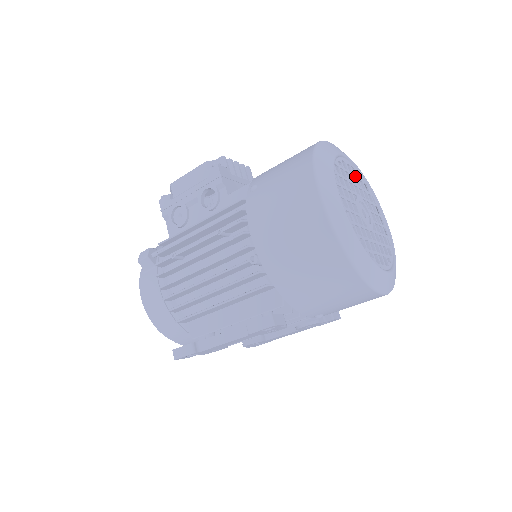
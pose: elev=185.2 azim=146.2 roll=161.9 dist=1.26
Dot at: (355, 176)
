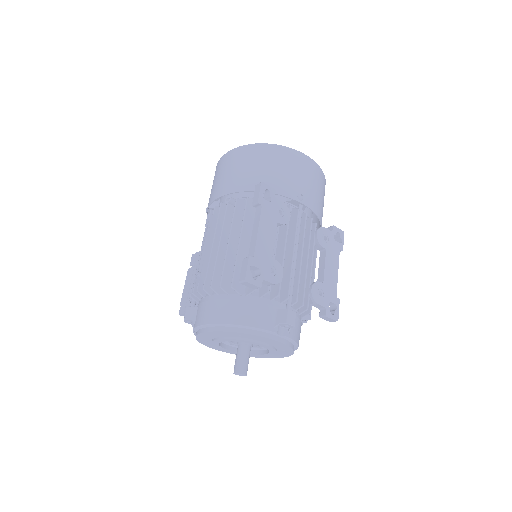
Dot at: occluded
